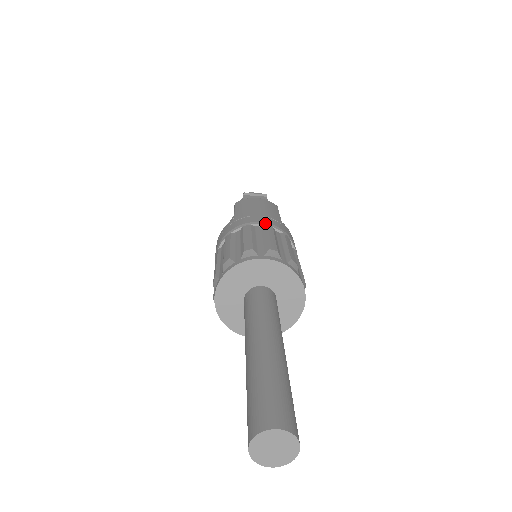
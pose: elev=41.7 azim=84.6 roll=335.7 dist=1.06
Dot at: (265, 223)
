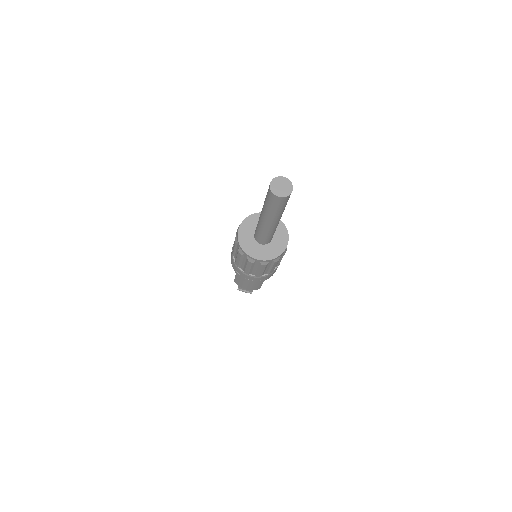
Dot at: occluded
